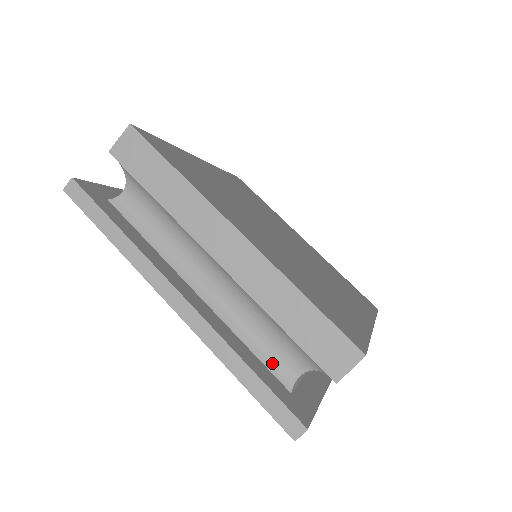
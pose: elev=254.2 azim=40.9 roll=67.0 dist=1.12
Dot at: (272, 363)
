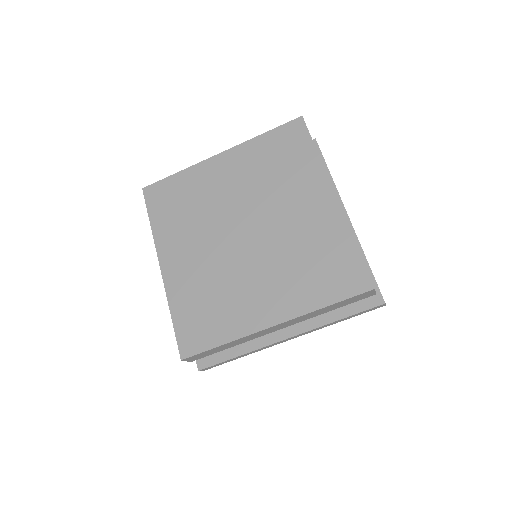
Dot at: occluded
